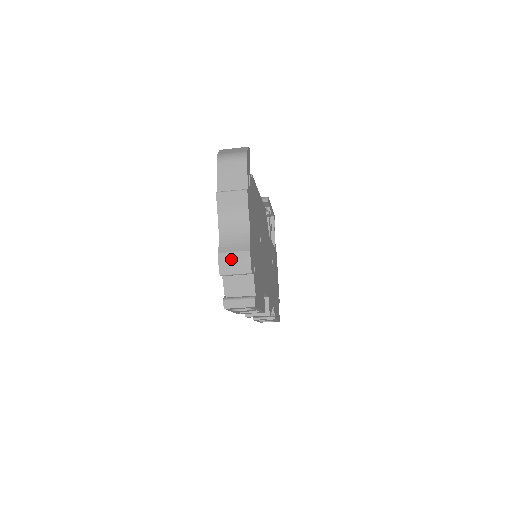
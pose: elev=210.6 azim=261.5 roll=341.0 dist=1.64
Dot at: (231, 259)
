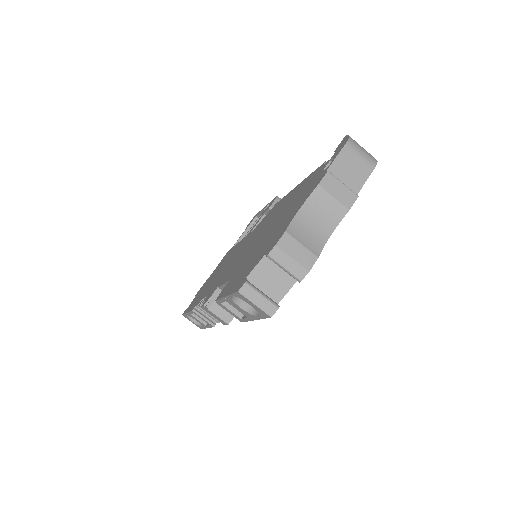
Dot at: (294, 249)
